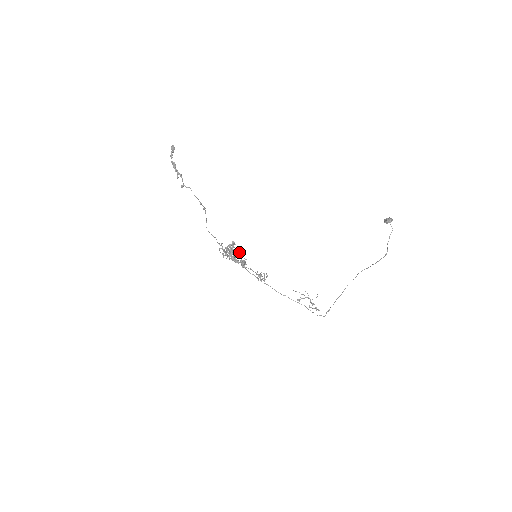
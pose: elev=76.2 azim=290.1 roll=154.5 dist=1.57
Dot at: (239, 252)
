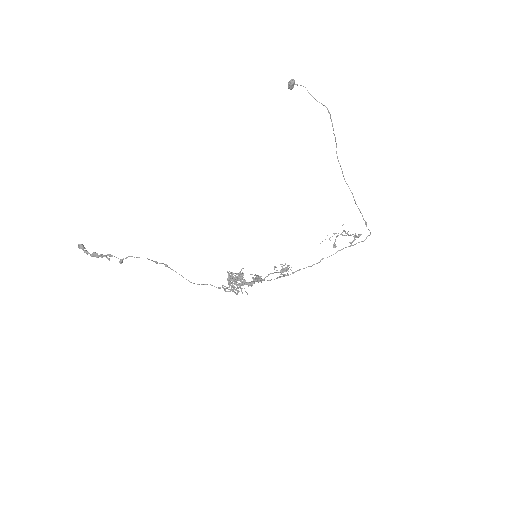
Dot at: (243, 275)
